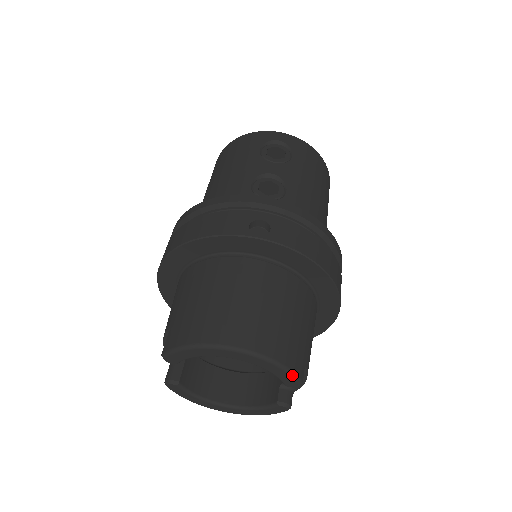
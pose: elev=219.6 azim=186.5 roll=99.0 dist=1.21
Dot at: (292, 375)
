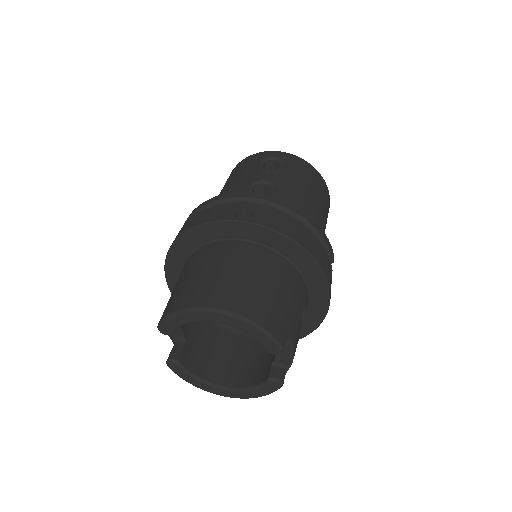
Dot at: (271, 337)
